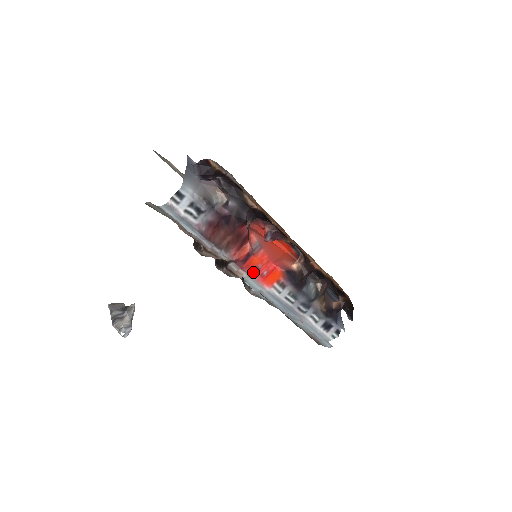
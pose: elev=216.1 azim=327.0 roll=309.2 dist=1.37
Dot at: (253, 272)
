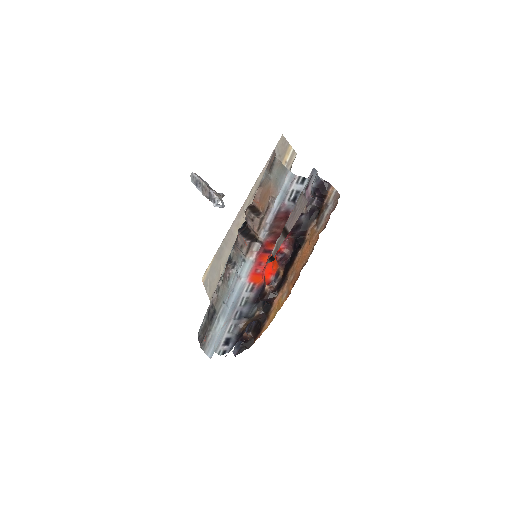
Dot at: (257, 262)
